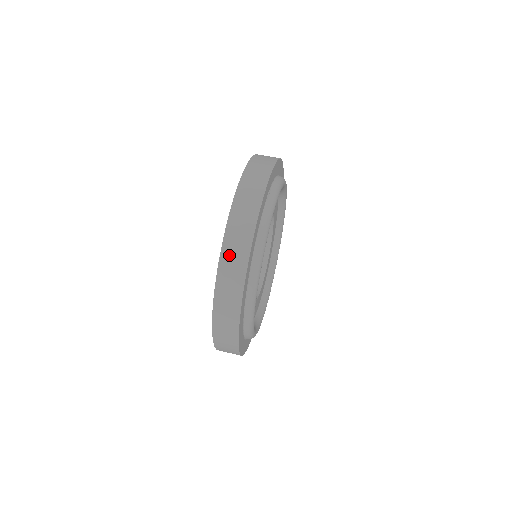
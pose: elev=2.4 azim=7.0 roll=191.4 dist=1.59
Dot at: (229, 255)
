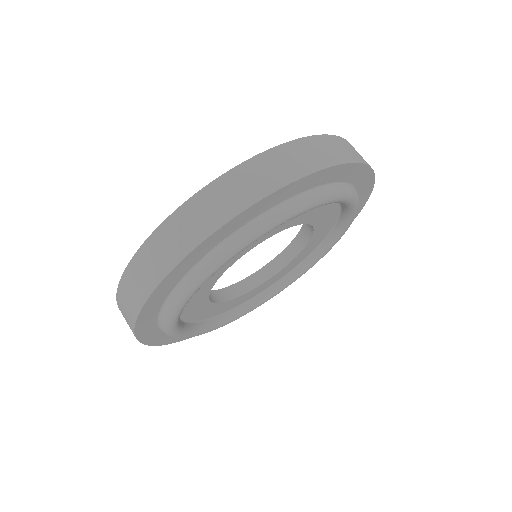
Dot at: (124, 295)
